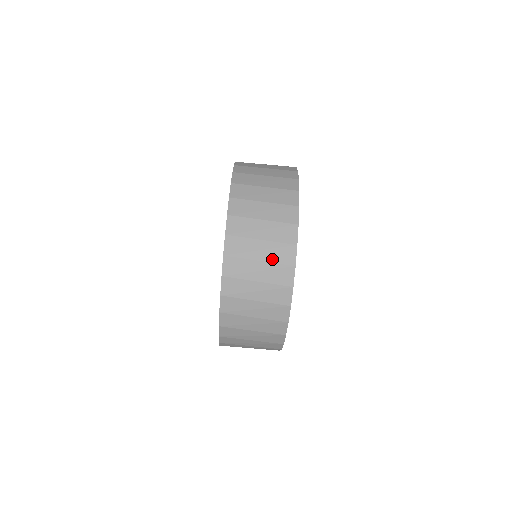
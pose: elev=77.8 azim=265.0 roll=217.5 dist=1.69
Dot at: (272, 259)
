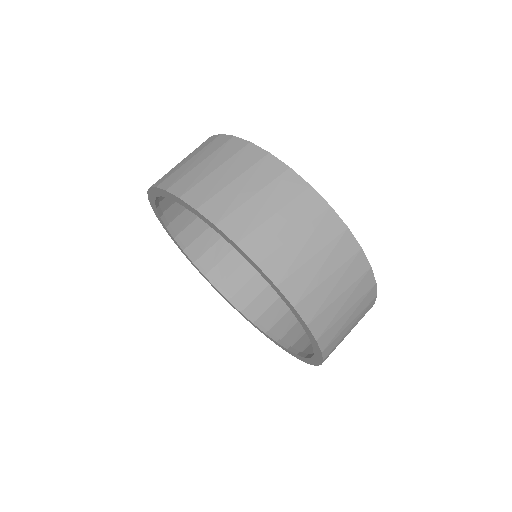
Dot at: occluded
